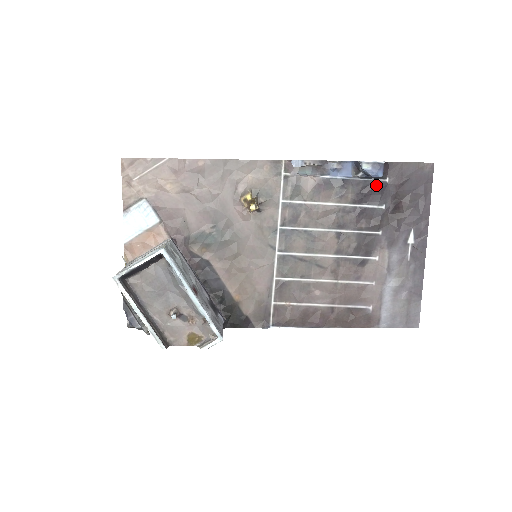
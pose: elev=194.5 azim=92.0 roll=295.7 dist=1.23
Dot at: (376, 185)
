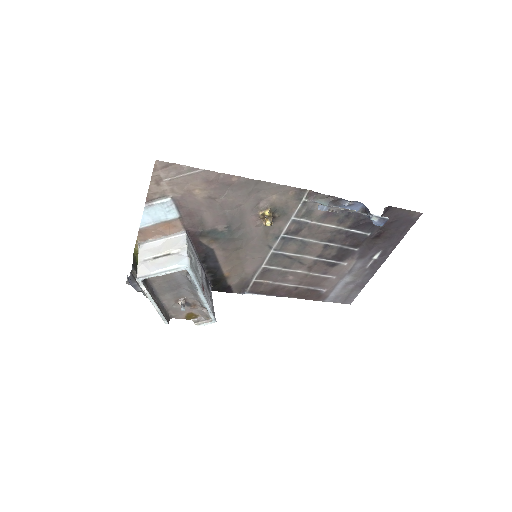
Dot at: occluded
